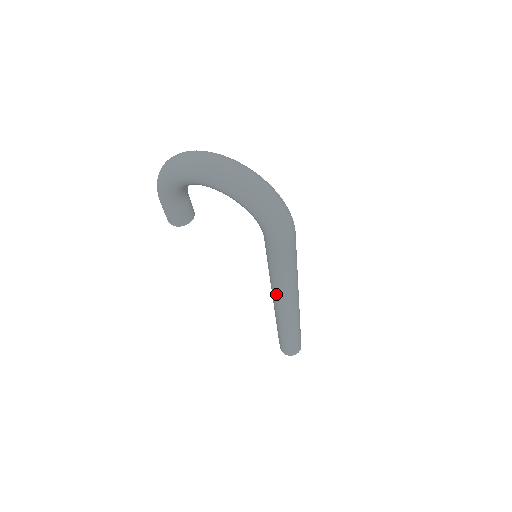
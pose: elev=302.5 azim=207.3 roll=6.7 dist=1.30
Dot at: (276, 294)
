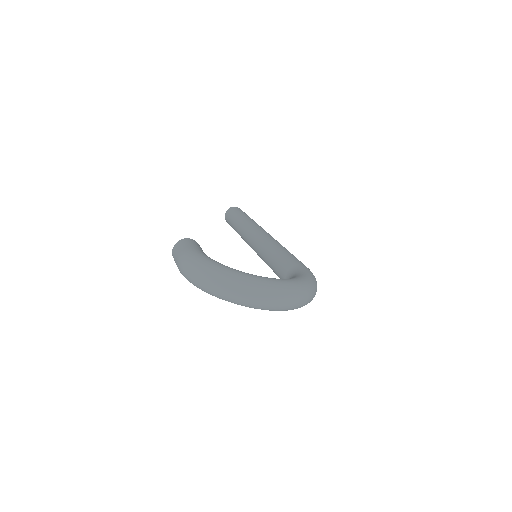
Dot at: occluded
